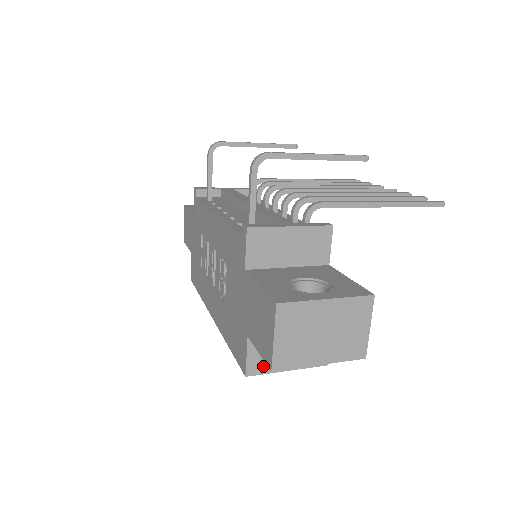
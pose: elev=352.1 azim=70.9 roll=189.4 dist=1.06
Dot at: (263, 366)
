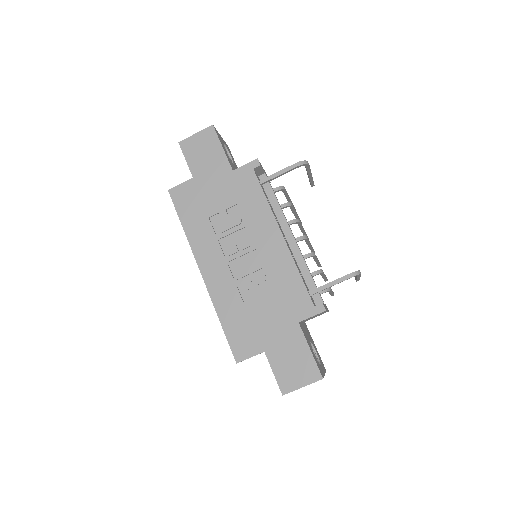
Dot at: occluded
